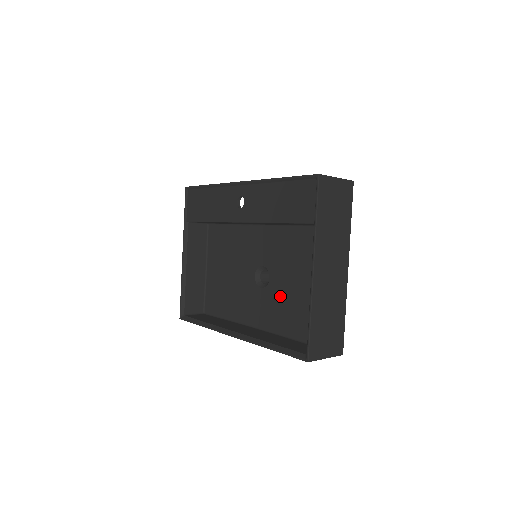
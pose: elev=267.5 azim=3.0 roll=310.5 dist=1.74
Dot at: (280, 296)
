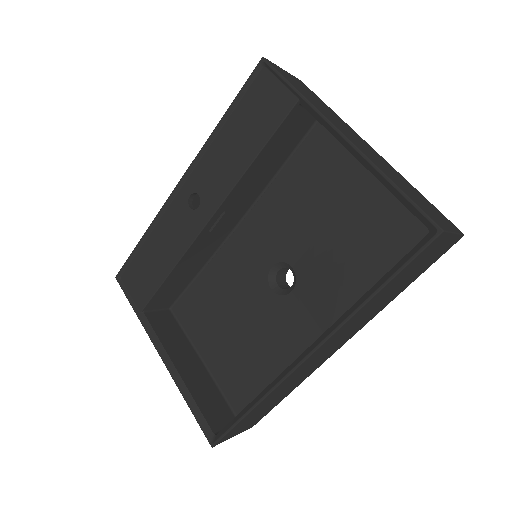
Dot at: (323, 266)
